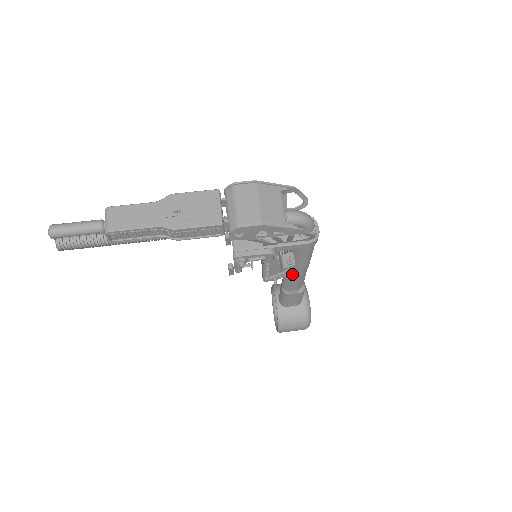
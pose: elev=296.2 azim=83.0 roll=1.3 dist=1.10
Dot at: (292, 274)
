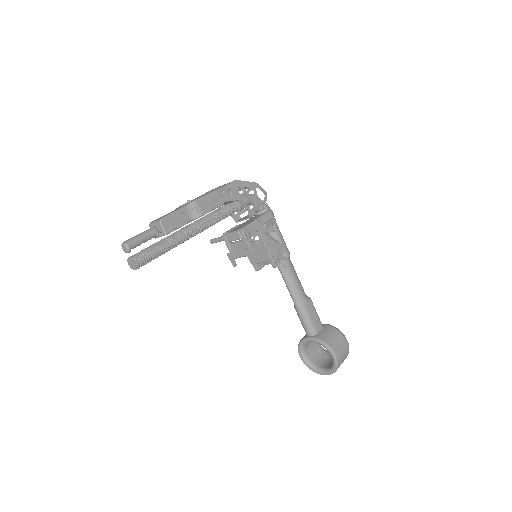
Dot at: (288, 270)
